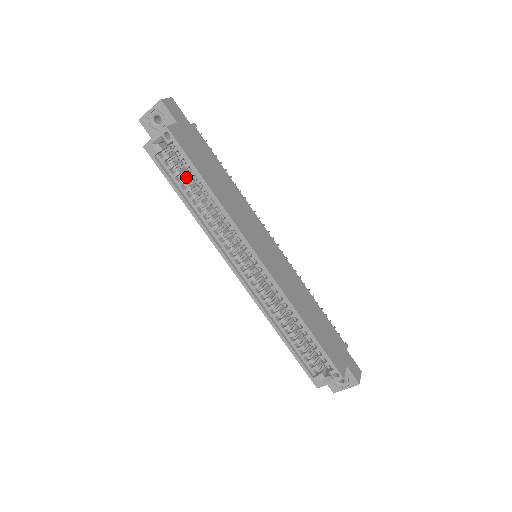
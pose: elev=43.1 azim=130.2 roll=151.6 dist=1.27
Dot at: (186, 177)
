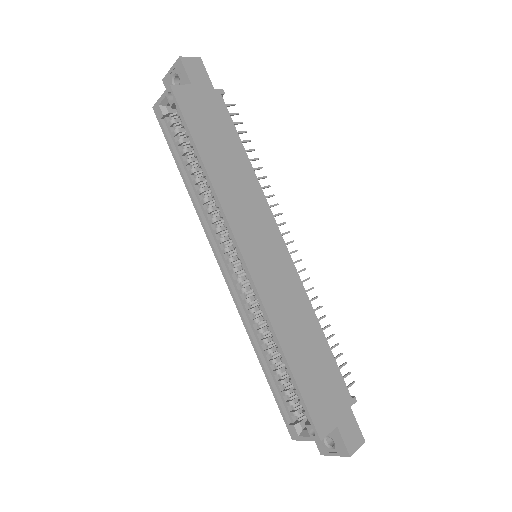
Dot at: (190, 148)
